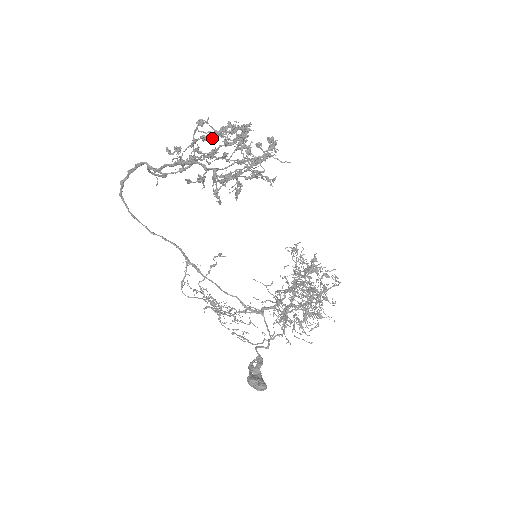
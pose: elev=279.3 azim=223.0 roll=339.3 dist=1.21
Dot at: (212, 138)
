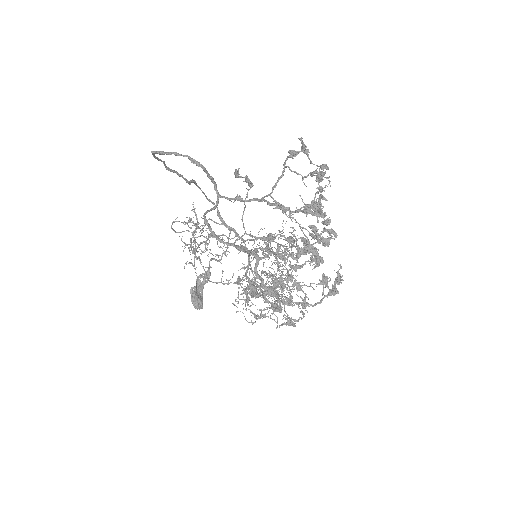
Dot at: occluded
